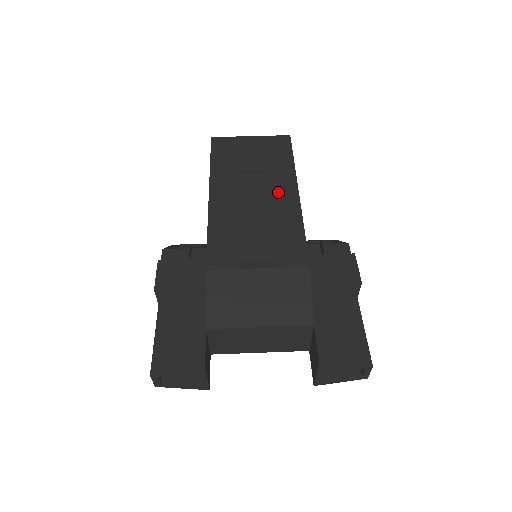
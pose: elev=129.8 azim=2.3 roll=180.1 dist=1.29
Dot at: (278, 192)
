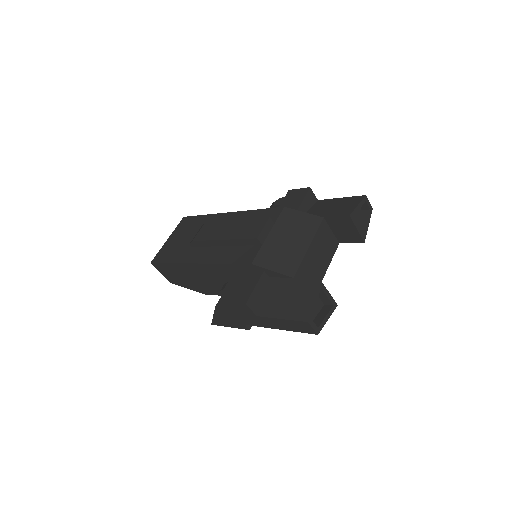
Dot at: occluded
